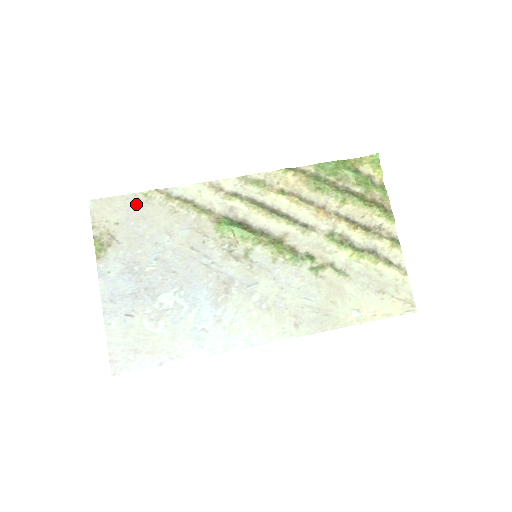
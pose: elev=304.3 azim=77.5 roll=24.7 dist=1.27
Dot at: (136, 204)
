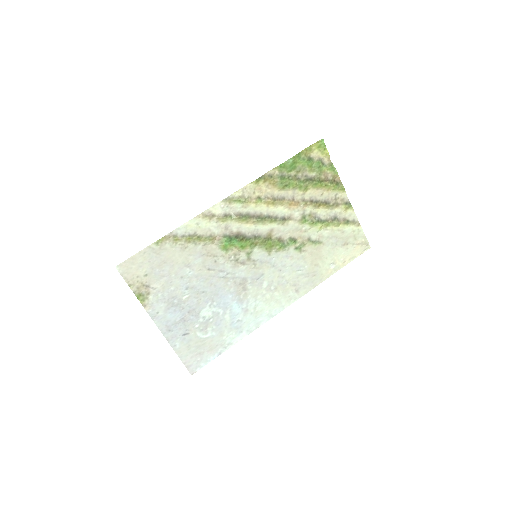
Dot at: (153, 254)
